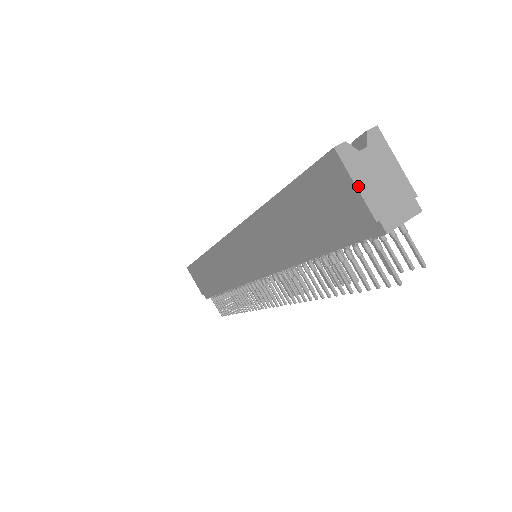
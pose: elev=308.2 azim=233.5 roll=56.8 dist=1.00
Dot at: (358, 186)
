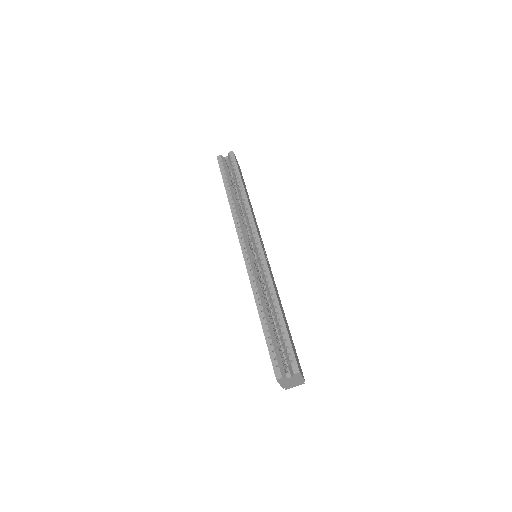
Dot at: (281, 384)
